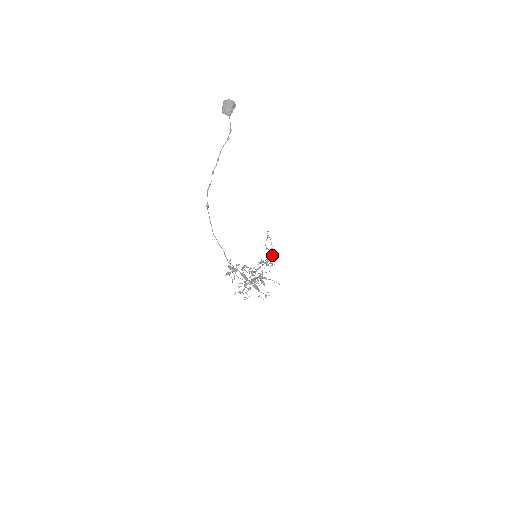
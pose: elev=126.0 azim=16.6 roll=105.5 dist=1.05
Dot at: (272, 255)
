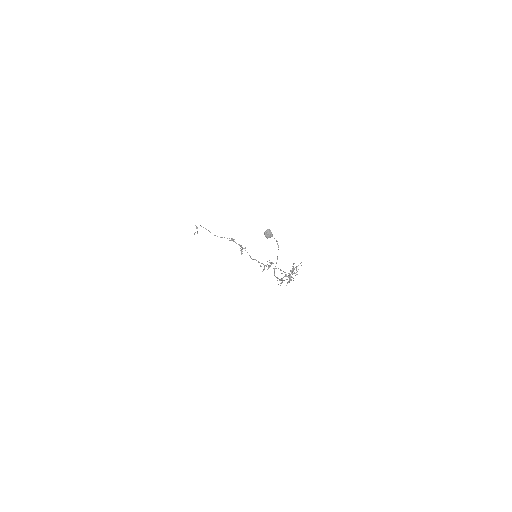
Dot at: (232, 239)
